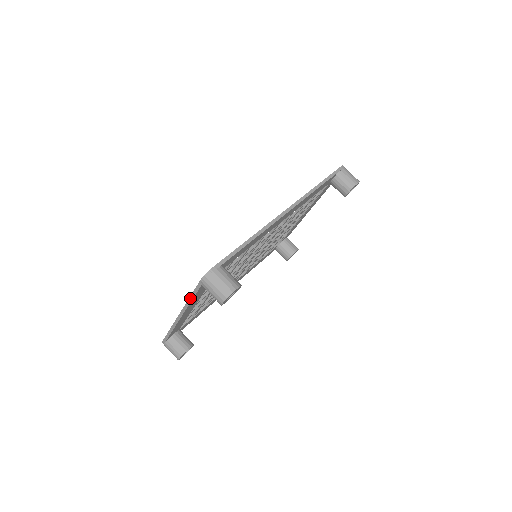
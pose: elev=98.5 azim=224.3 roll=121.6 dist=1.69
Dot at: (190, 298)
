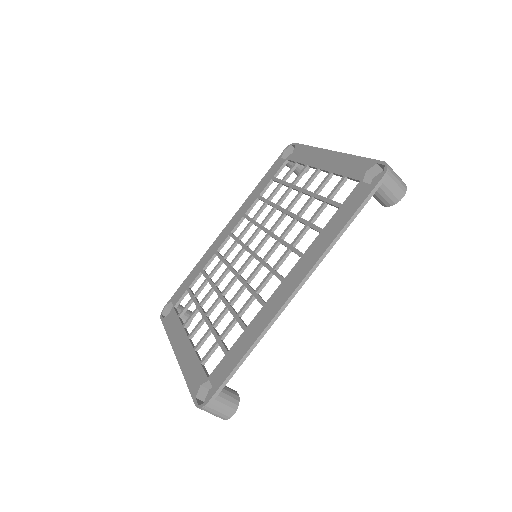
Dot at: (186, 380)
